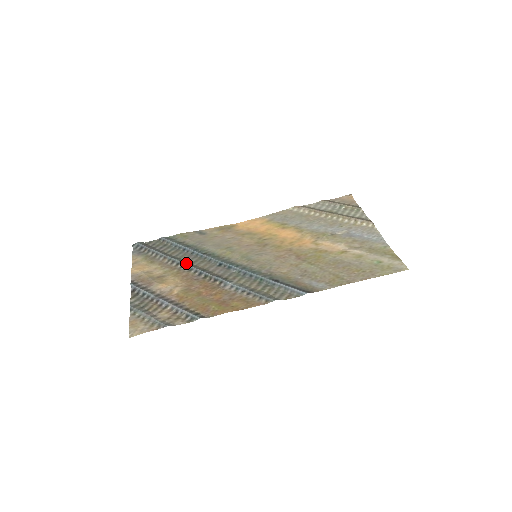
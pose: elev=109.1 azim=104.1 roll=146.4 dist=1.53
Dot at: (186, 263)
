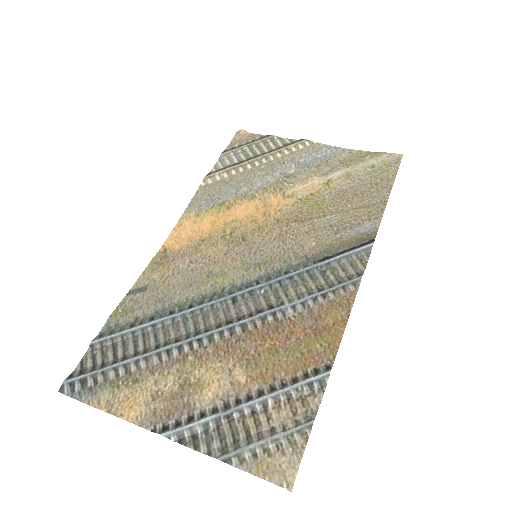
Dot at: (191, 337)
